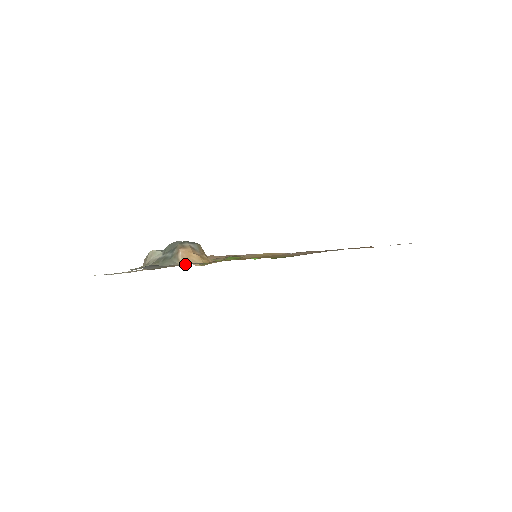
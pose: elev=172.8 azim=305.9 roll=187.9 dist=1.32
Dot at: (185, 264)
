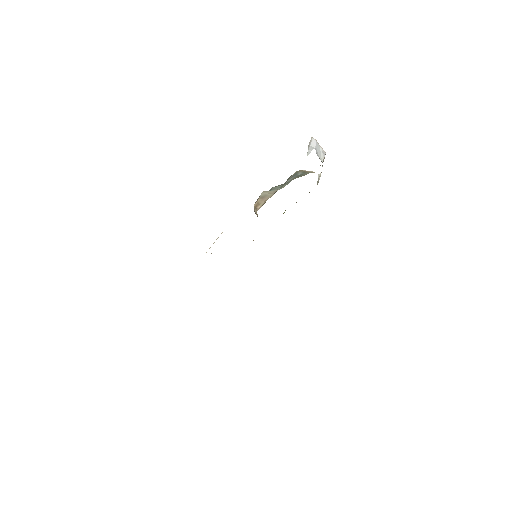
Dot at: occluded
